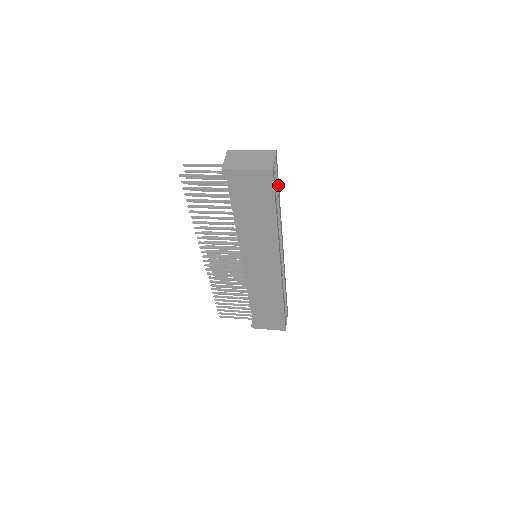
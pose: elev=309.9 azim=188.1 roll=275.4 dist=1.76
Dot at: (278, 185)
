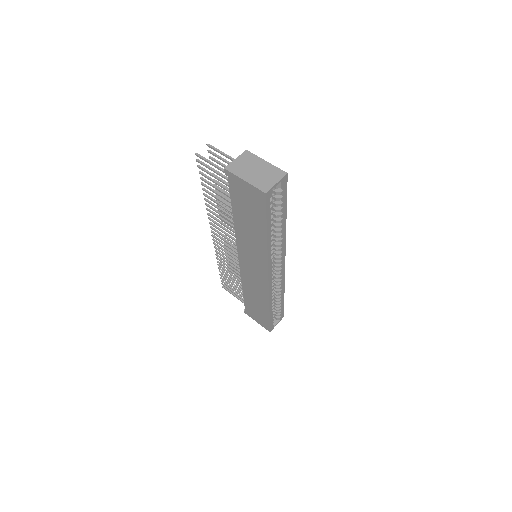
Dot at: (284, 206)
